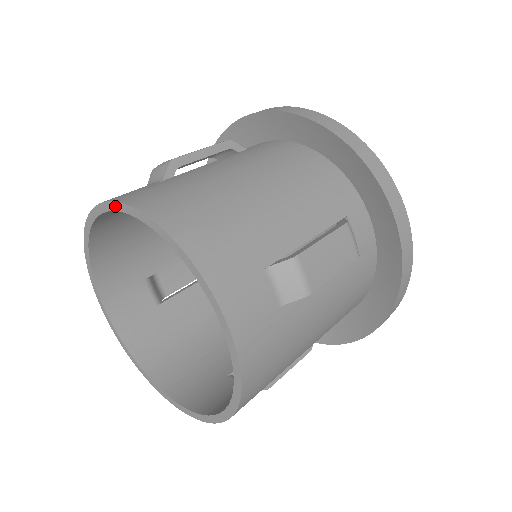
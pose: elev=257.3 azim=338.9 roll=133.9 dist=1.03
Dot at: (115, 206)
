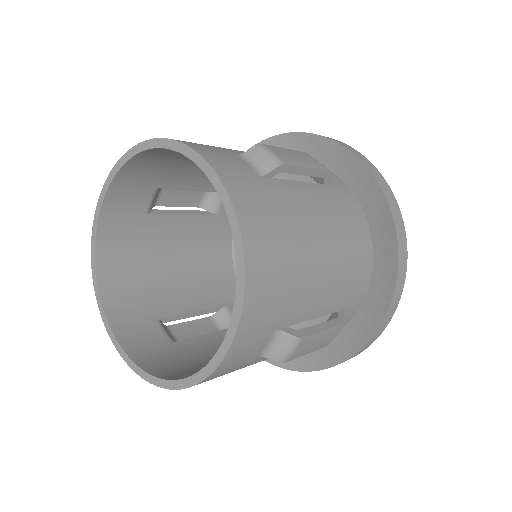
Dot at: (217, 184)
